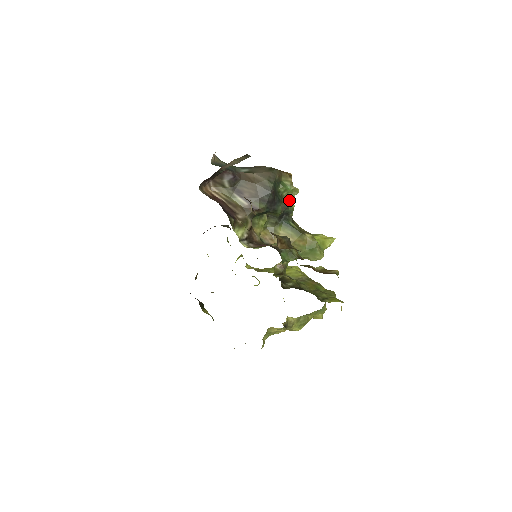
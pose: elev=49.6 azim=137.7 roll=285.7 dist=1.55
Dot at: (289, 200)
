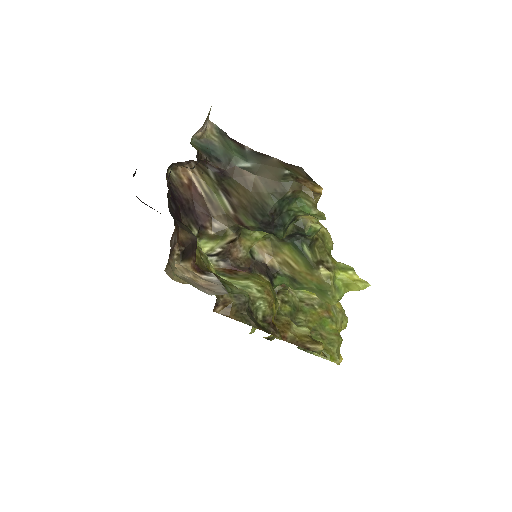
Dot at: (309, 221)
